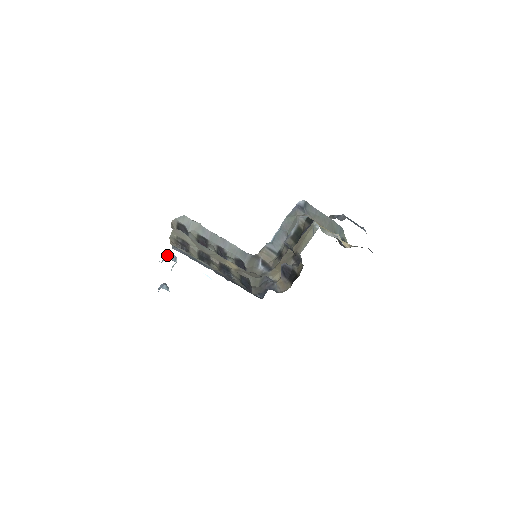
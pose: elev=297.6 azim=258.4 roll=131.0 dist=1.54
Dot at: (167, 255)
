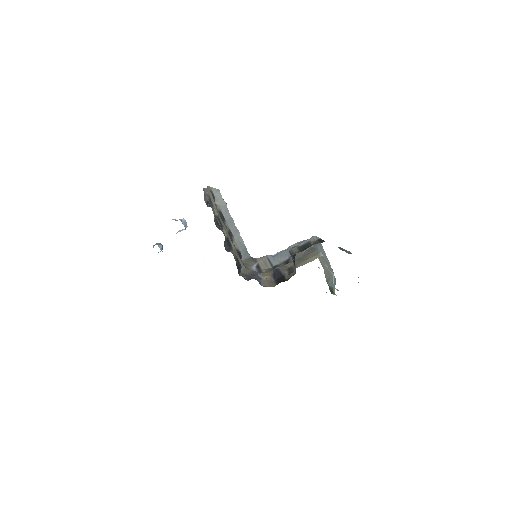
Dot at: (181, 219)
